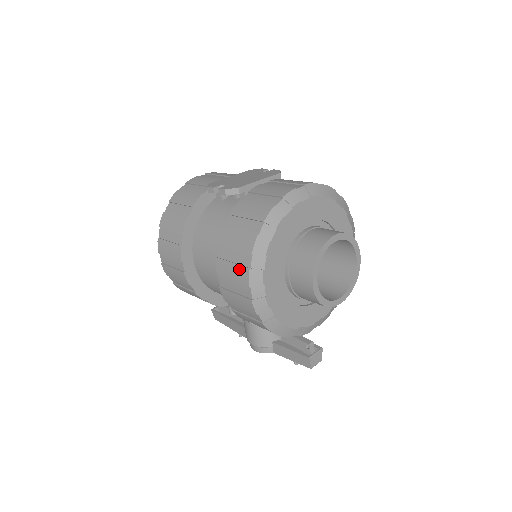
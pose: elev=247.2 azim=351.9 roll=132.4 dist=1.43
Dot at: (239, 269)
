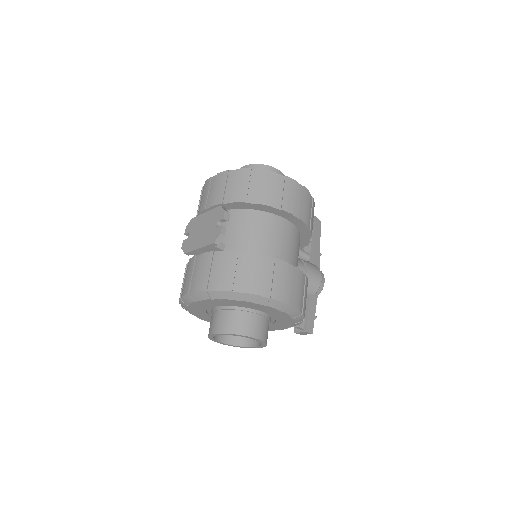
Dot at: occluded
